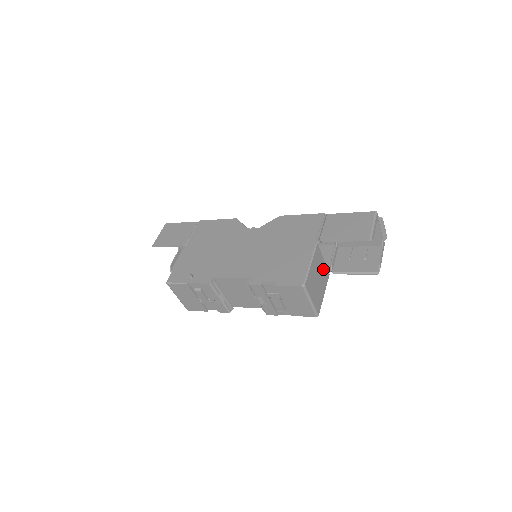
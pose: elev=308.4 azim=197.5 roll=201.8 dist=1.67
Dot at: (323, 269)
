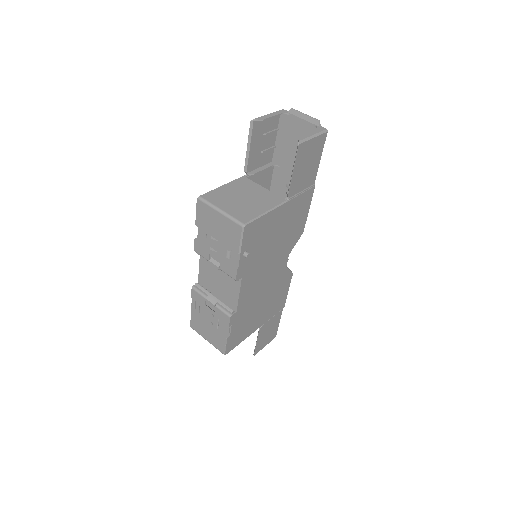
Dot at: (263, 194)
